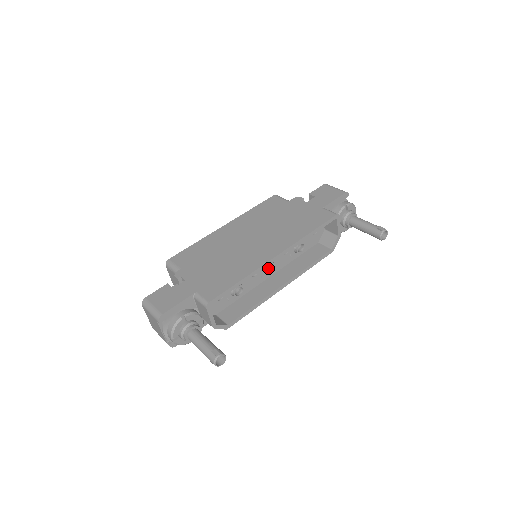
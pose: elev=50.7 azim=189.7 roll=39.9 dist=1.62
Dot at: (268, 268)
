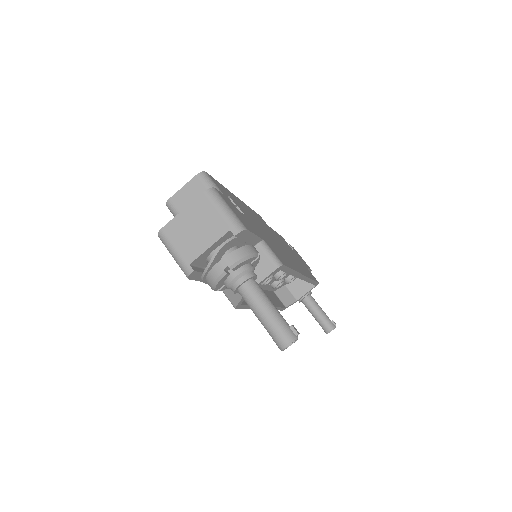
Dot at: occluded
